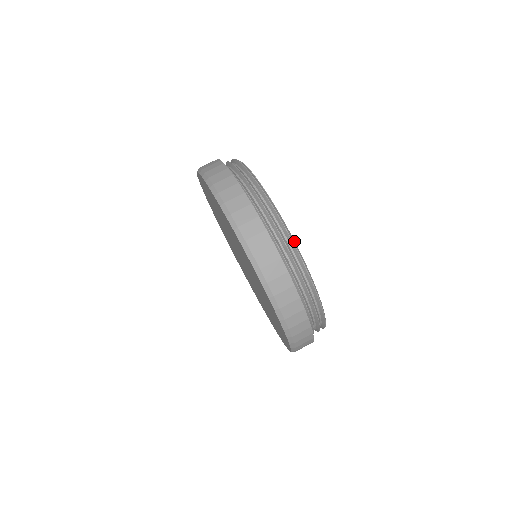
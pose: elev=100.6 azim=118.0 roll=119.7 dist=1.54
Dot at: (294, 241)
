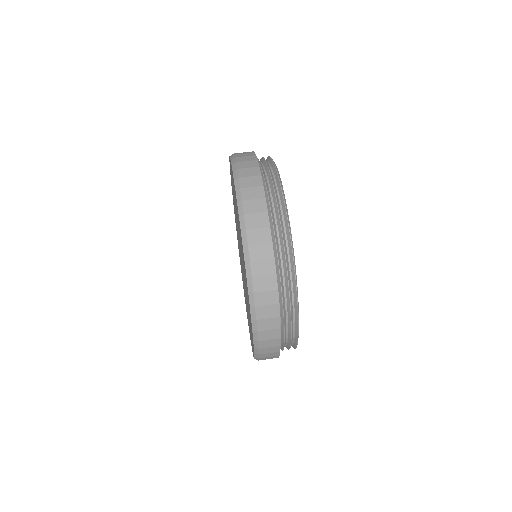
Dot at: occluded
